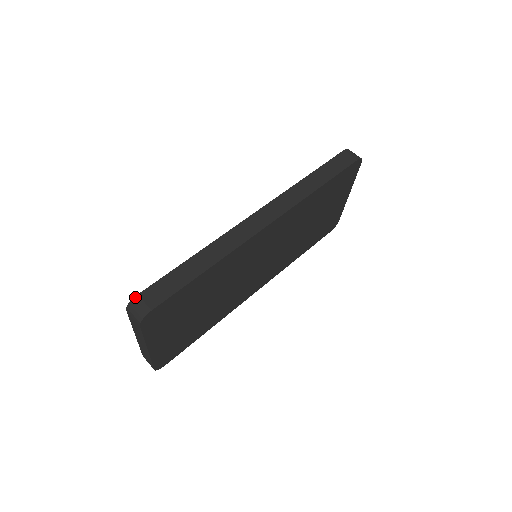
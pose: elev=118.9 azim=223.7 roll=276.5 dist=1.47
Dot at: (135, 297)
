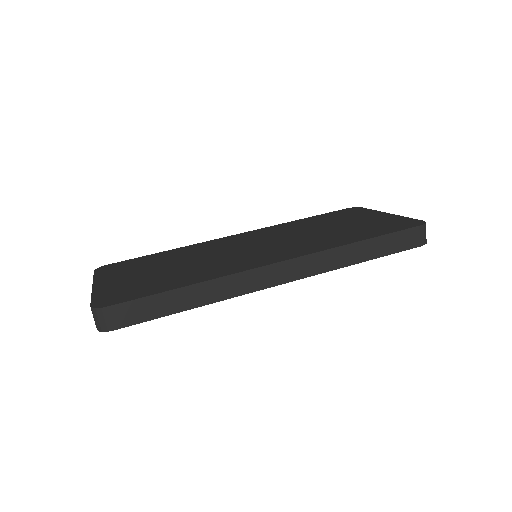
Dot at: (105, 308)
